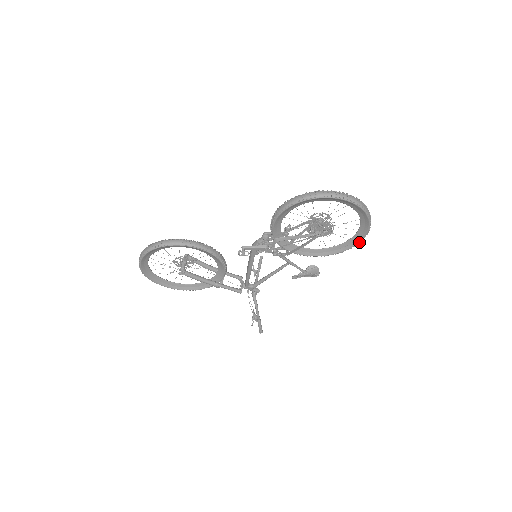
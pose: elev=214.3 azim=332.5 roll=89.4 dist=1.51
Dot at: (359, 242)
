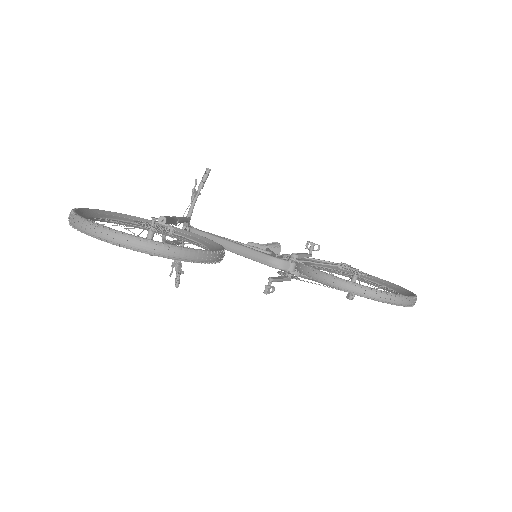
Dot at: occluded
